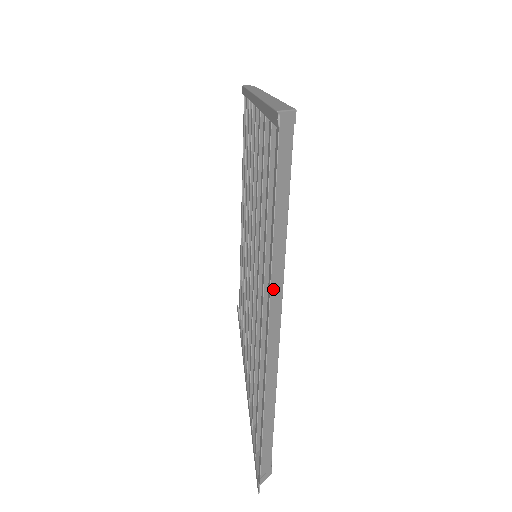
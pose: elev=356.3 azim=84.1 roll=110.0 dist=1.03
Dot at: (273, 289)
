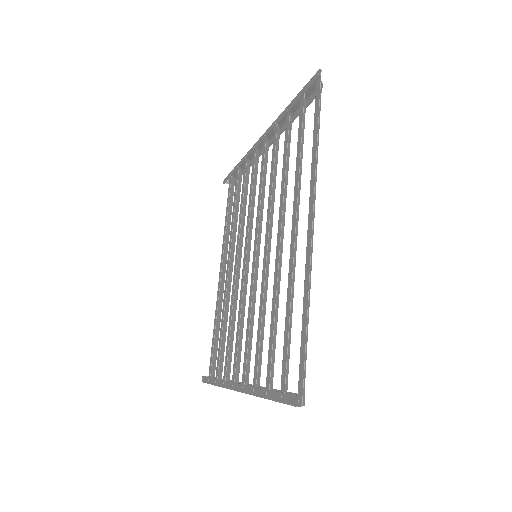
Dot at: occluded
